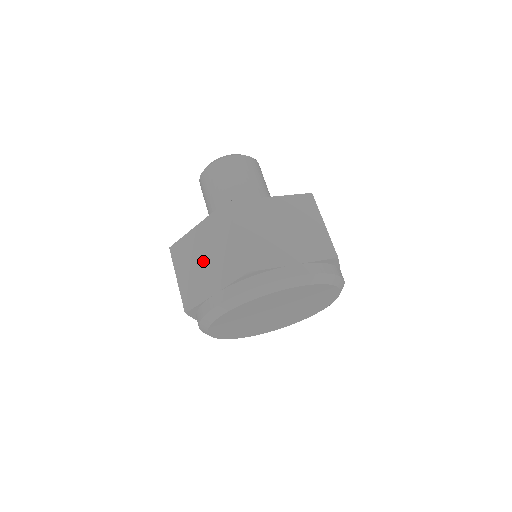
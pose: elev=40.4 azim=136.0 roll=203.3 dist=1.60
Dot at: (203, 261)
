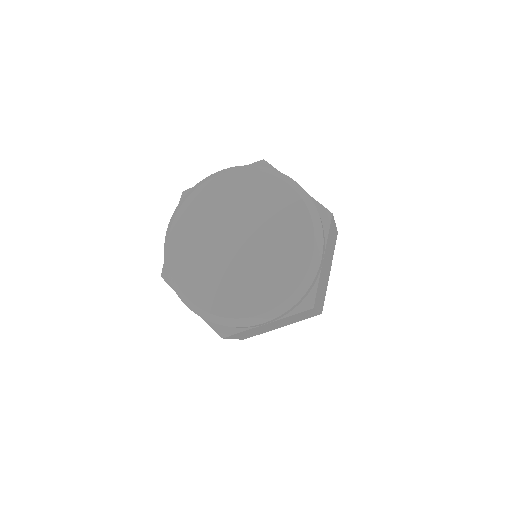
Dot at: occluded
